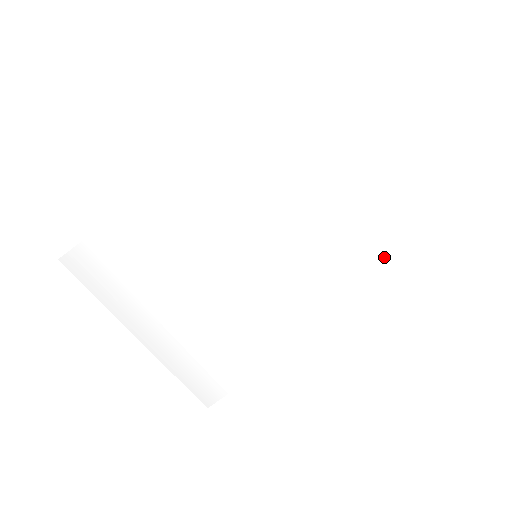
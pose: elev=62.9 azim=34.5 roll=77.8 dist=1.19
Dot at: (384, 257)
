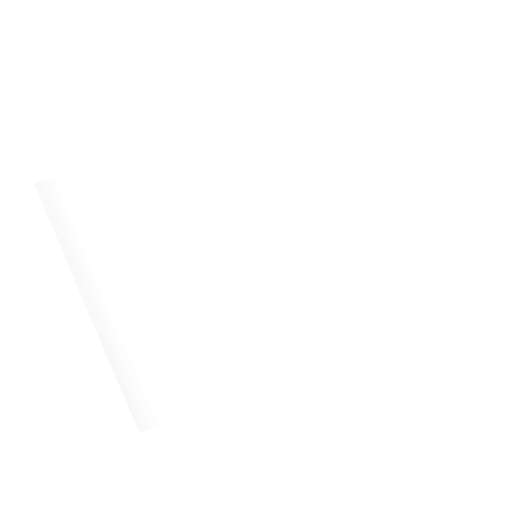
Dot at: (400, 307)
